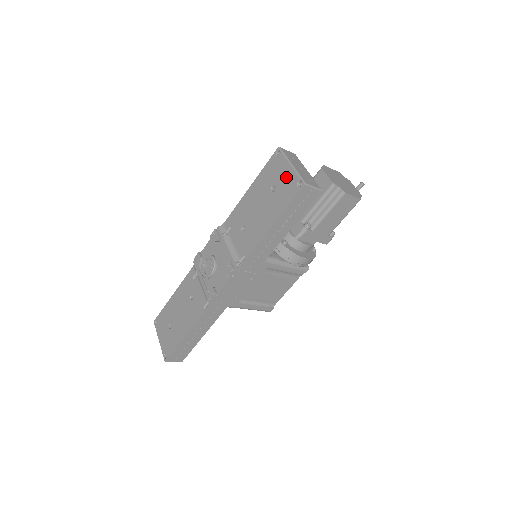
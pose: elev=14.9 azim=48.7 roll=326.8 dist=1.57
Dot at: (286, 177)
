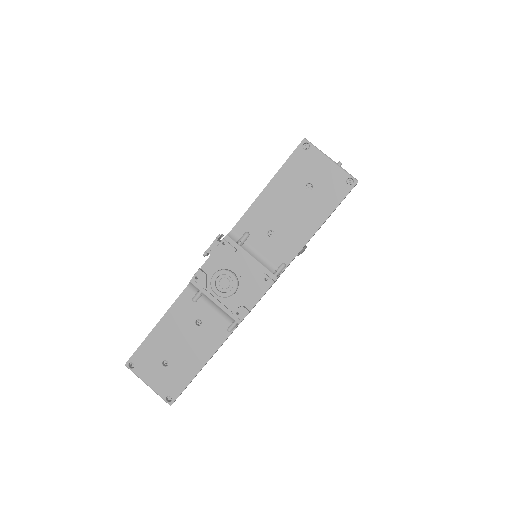
Dot at: (327, 174)
